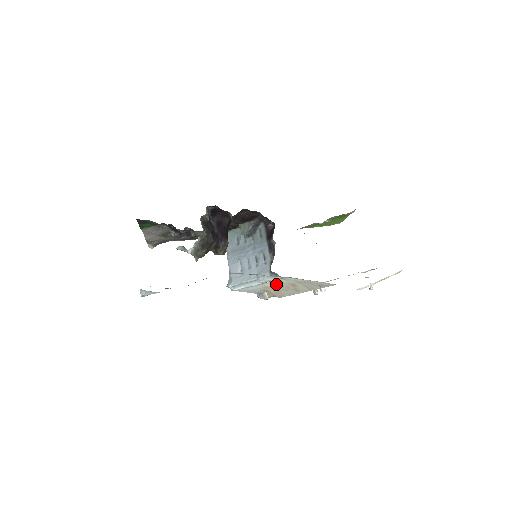
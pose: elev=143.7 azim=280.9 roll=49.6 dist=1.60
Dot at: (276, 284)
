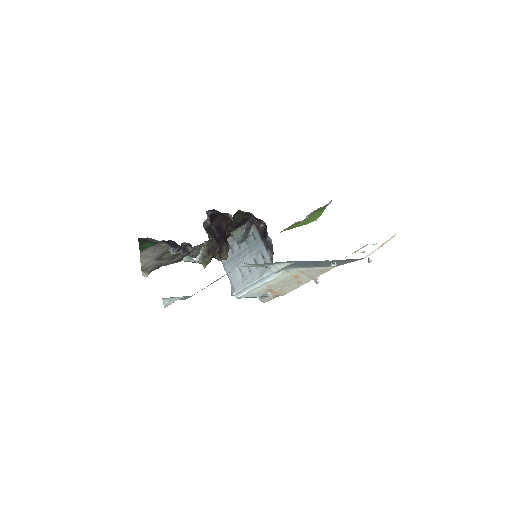
Dot at: (280, 280)
